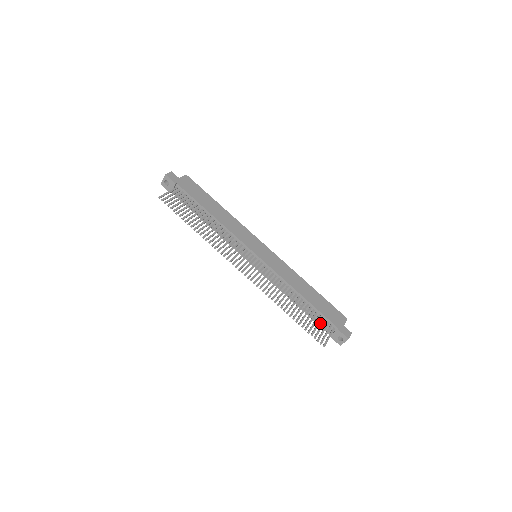
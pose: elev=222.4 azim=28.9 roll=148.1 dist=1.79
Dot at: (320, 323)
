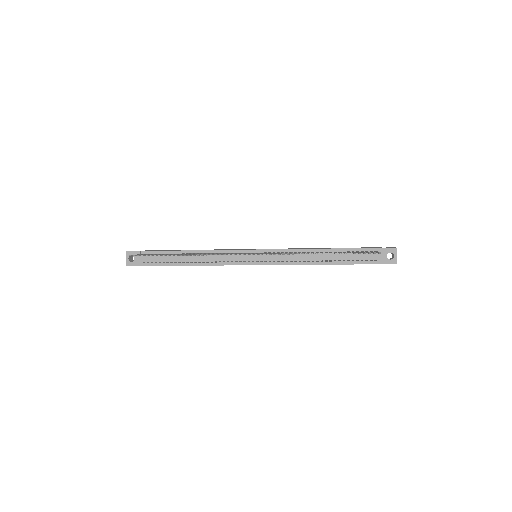
Dot at: (361, 261)
